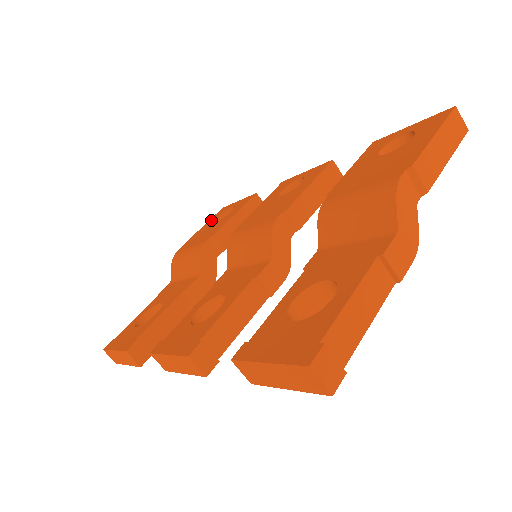
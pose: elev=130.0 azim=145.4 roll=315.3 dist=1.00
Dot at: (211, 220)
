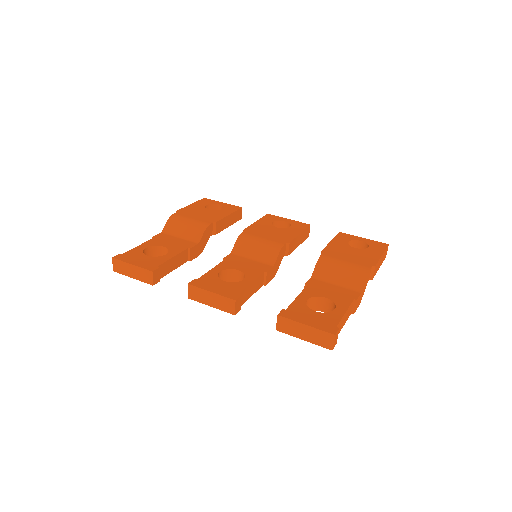
Dot at: (199, 203)
